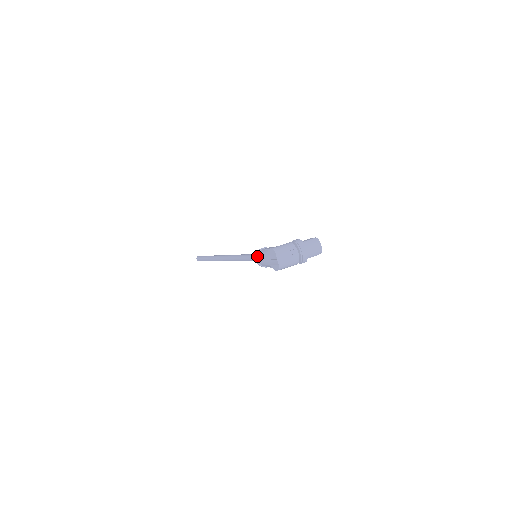
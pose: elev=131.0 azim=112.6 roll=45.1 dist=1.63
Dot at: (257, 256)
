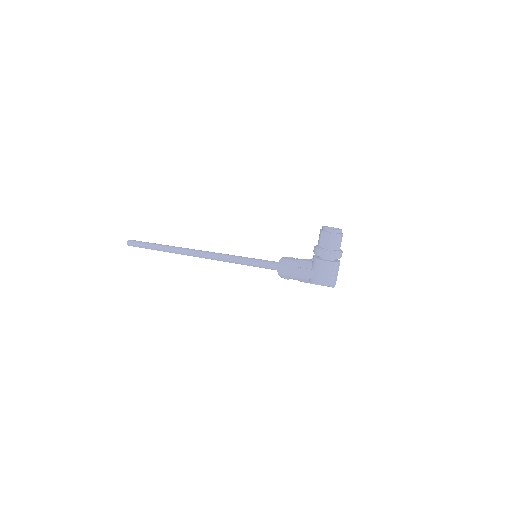
Dot at: (286, 278)
